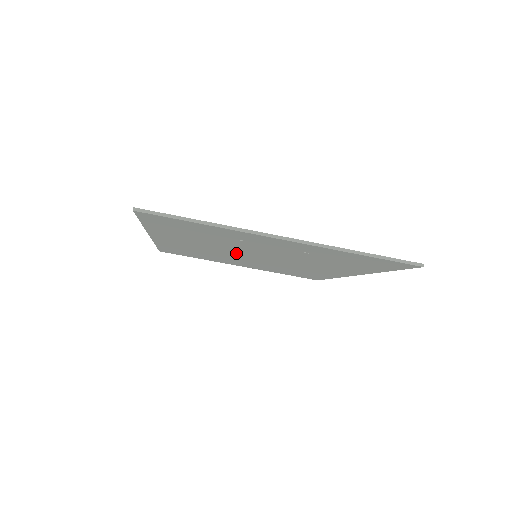
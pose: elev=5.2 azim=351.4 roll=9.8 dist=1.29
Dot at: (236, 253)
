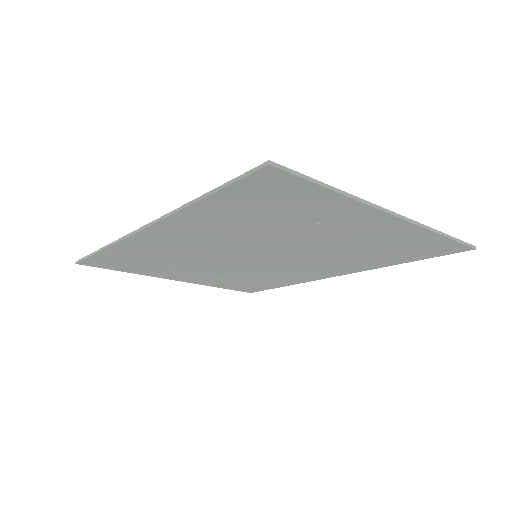
Dot at: (237, 252)
